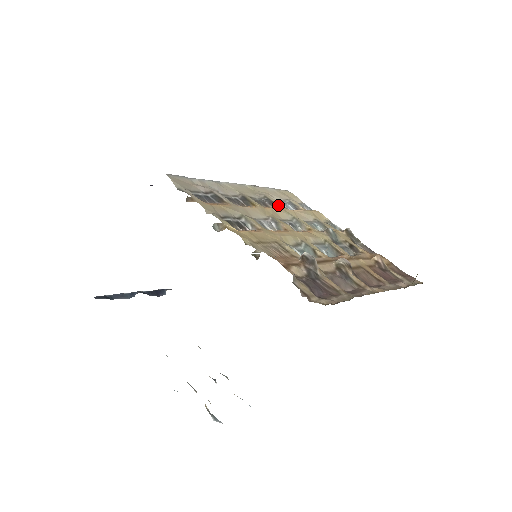
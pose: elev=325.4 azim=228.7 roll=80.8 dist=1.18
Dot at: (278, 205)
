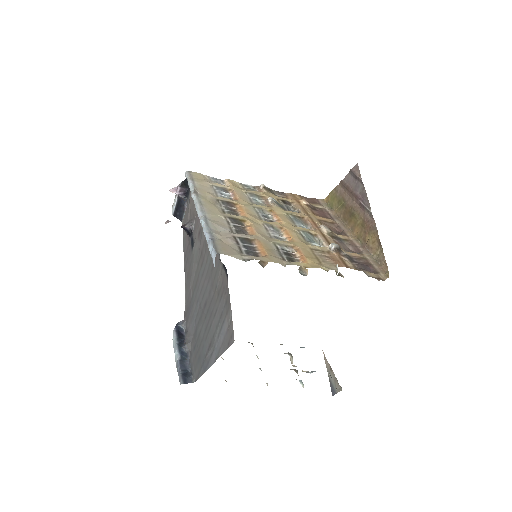
Dot at: (233, 202)
